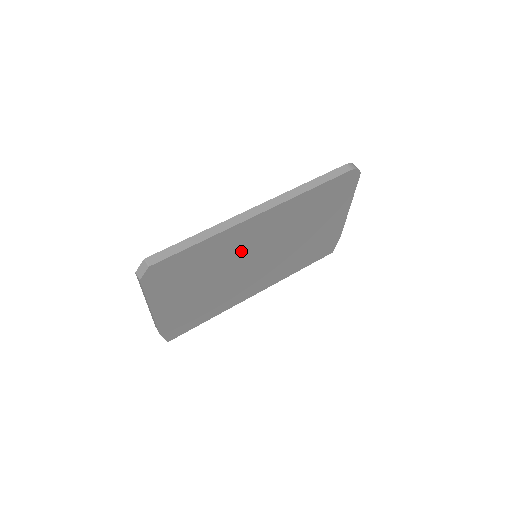
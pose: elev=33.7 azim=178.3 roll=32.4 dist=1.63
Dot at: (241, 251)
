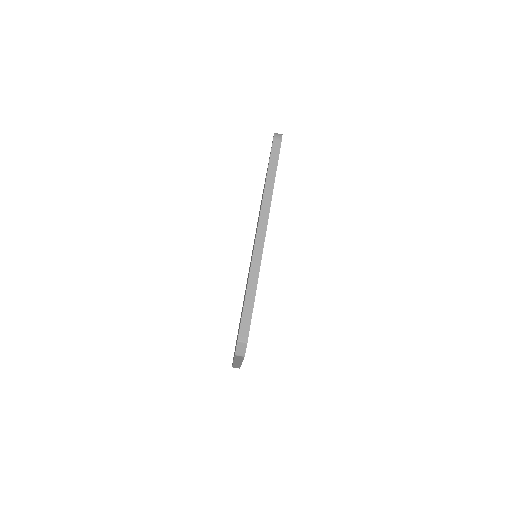
Dot at: occluded
